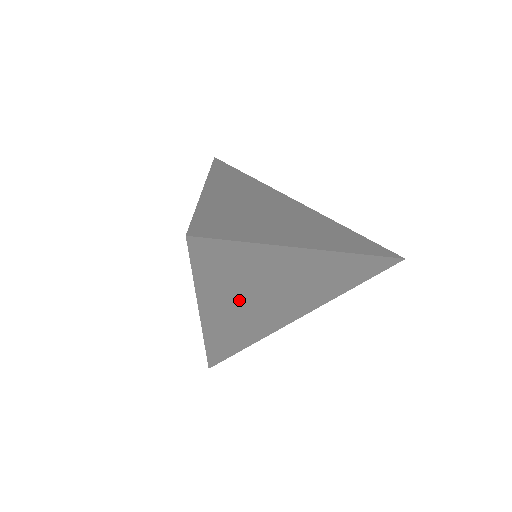
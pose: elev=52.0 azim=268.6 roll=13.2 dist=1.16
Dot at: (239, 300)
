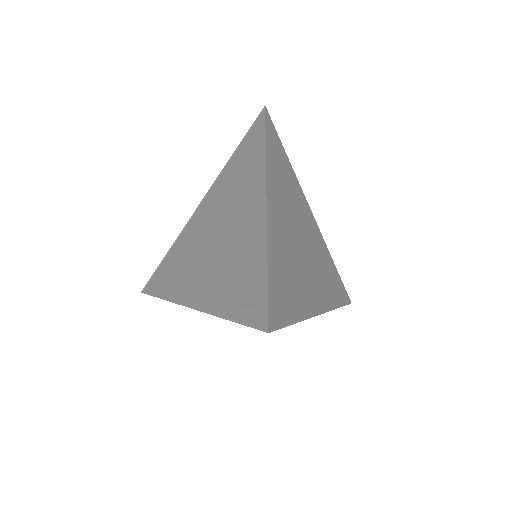
Dot at: occluded
